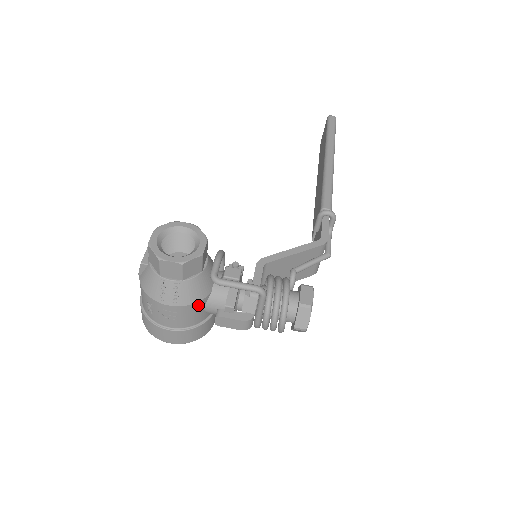
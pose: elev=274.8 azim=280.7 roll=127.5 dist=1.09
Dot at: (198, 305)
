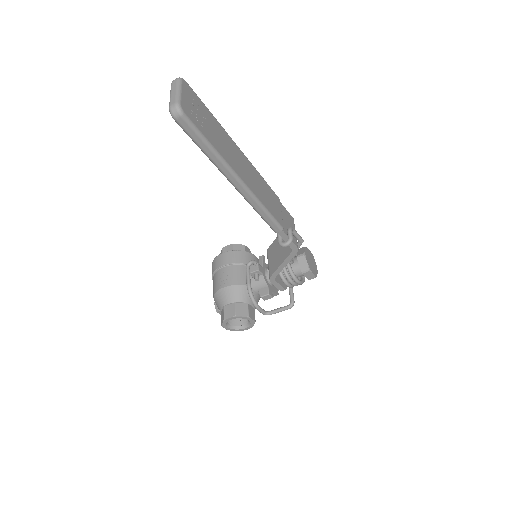
Dot at: occluded
